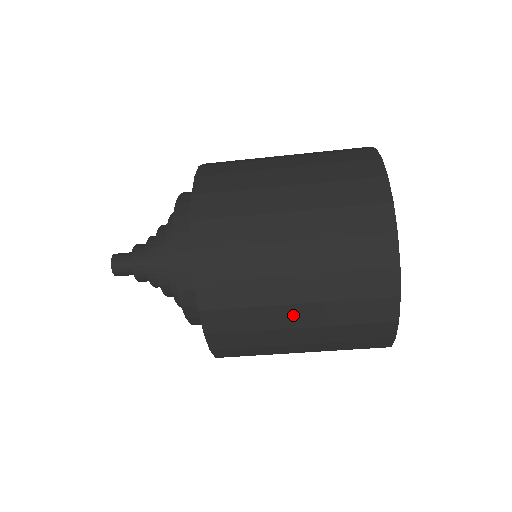
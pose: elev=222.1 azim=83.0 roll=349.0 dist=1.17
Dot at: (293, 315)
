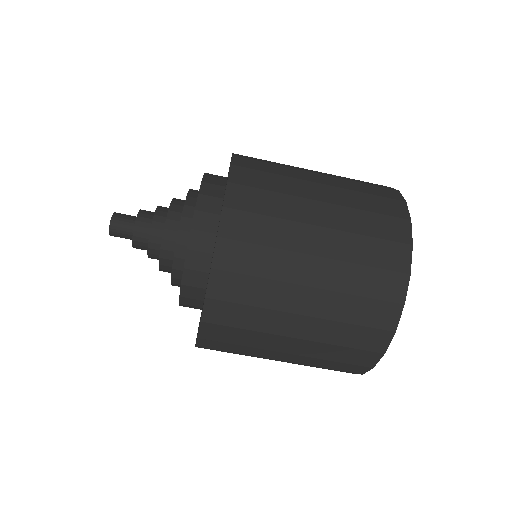
Dot at: (313, 238)
